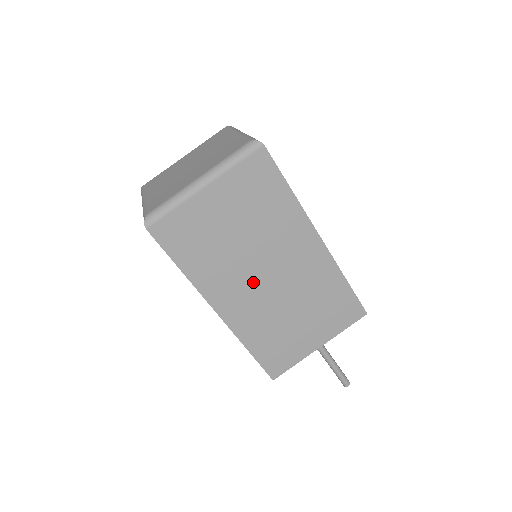
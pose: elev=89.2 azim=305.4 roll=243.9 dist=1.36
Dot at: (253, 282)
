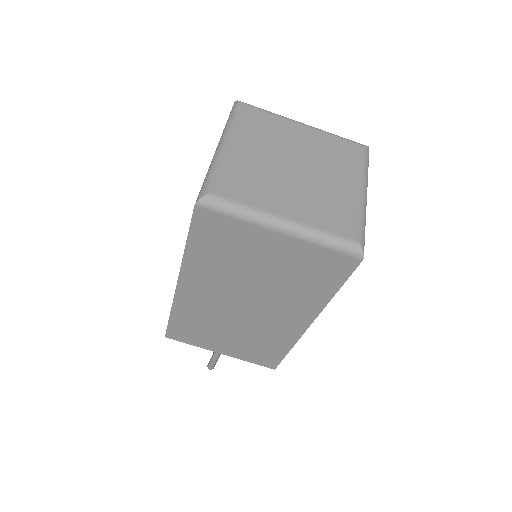
Dot at: (228, 298)
